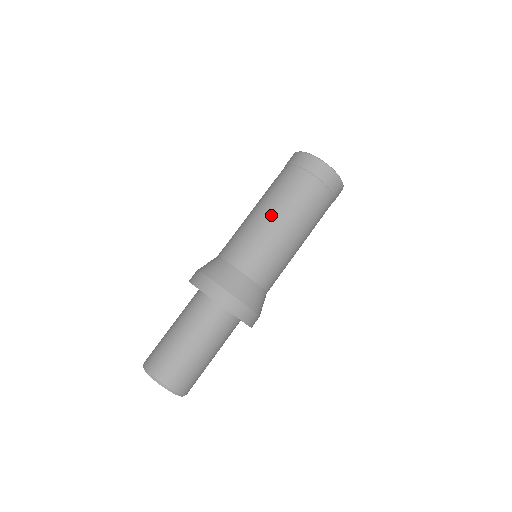
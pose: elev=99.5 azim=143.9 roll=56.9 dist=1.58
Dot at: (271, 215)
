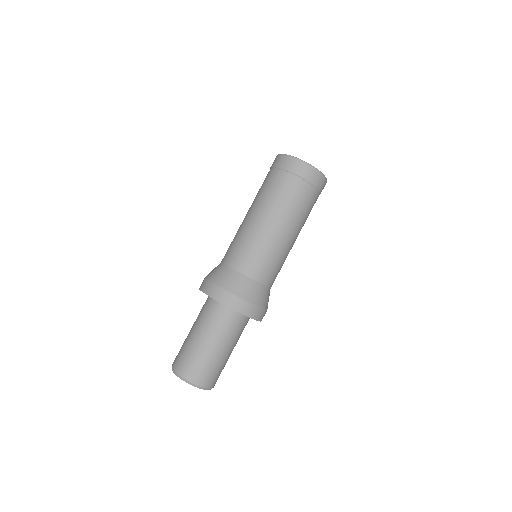
Dot at: (251, 214)
